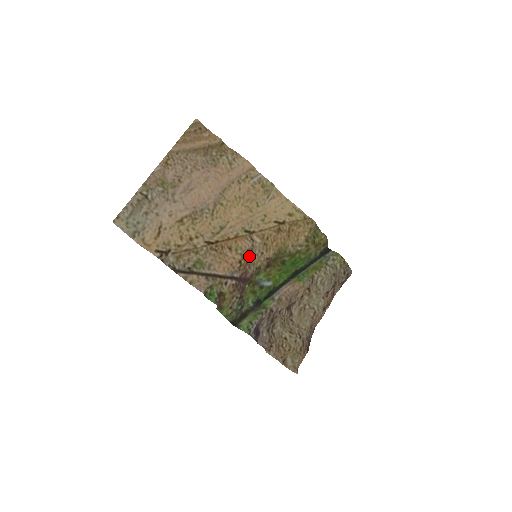
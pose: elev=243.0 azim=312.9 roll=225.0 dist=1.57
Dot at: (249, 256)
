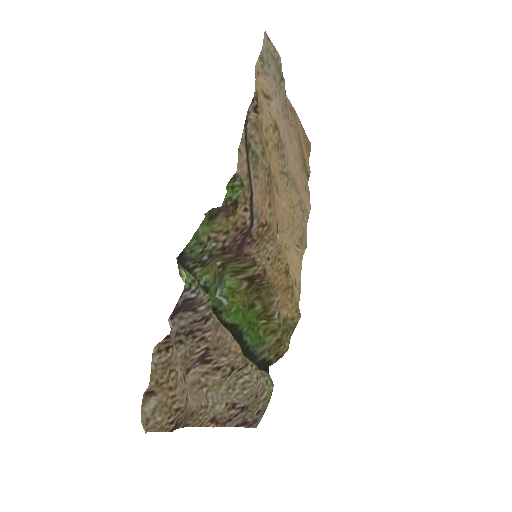
Dot at: (267, 238)
